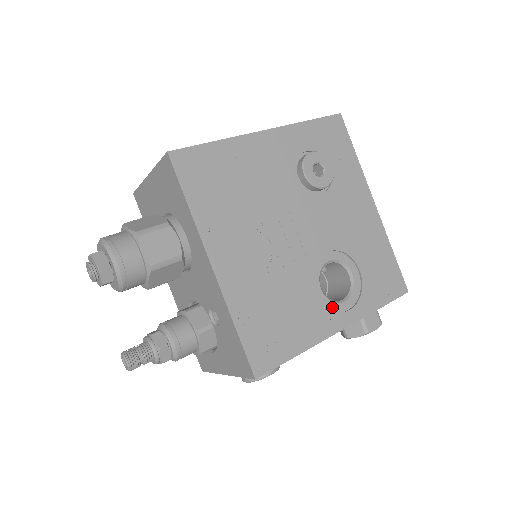
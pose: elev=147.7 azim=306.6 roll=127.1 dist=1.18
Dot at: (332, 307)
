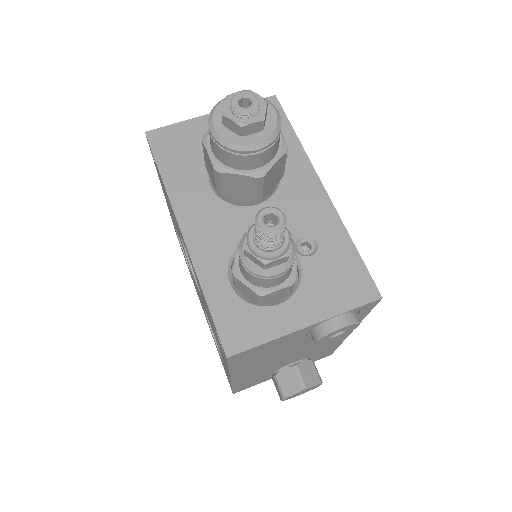
Dot at: occluded
